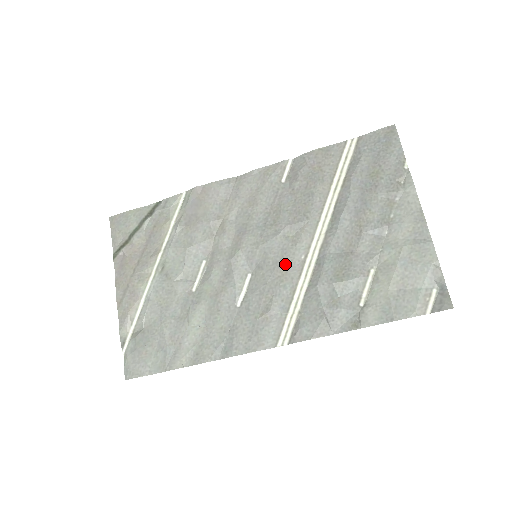
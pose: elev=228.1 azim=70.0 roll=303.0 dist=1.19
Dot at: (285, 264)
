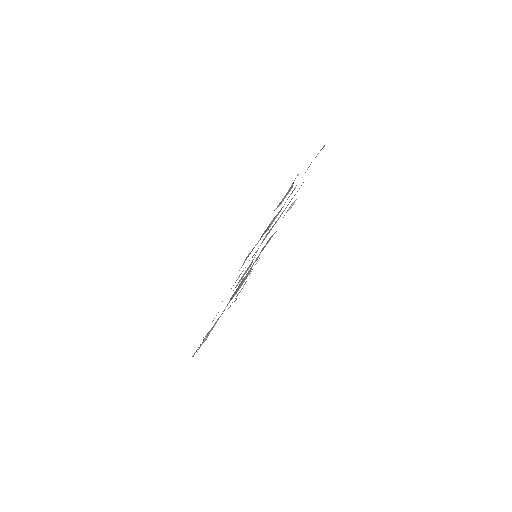
Dot at: occluded
